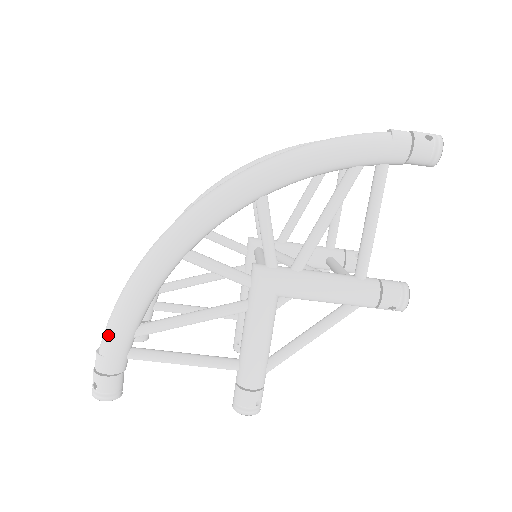
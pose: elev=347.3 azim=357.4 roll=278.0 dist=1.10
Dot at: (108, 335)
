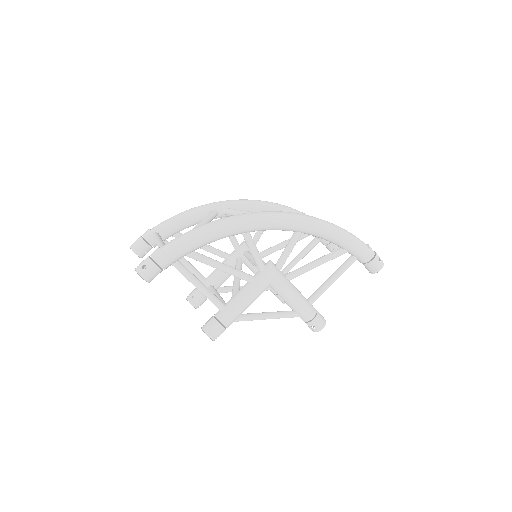
Dot at: (177, 244)
